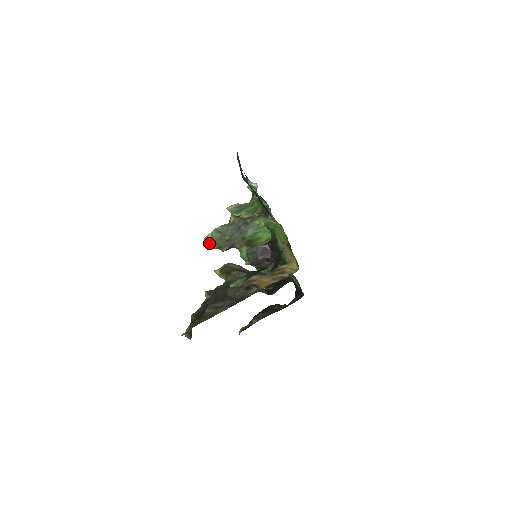
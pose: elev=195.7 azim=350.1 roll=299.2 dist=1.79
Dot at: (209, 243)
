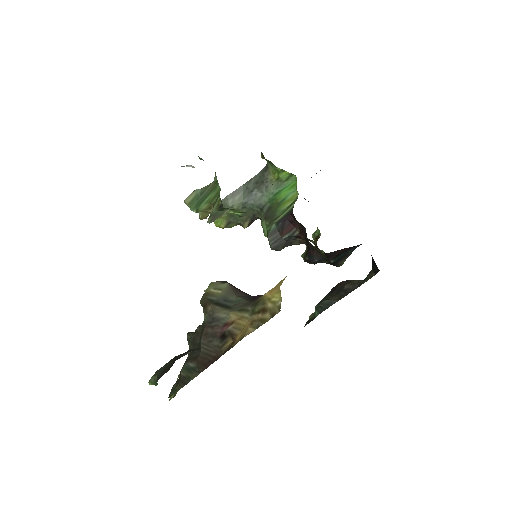
Dot at: (219, 225)
